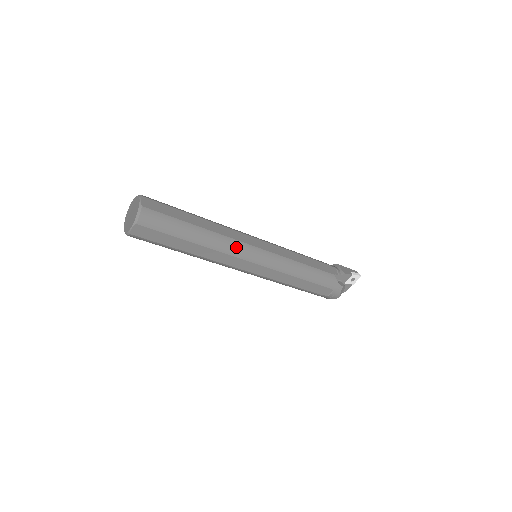
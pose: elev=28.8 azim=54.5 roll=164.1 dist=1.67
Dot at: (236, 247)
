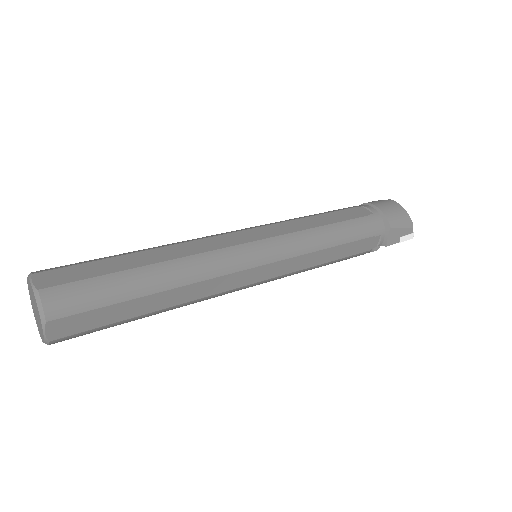
Dot at: (217, 296)
